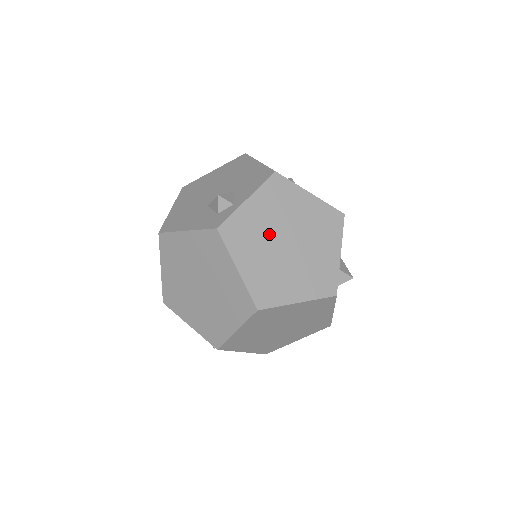
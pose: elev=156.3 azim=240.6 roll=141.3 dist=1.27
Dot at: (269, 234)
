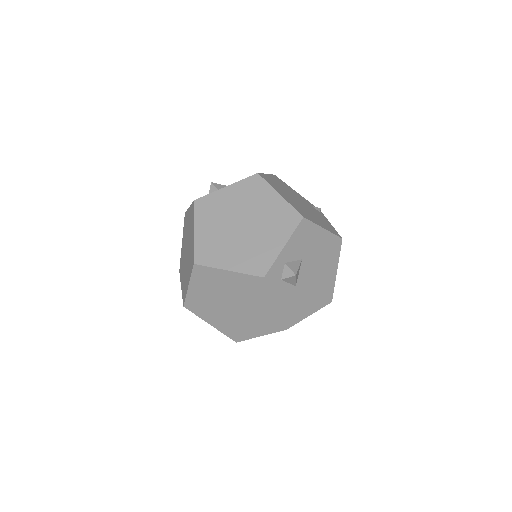
Dot at: (230, 214)
